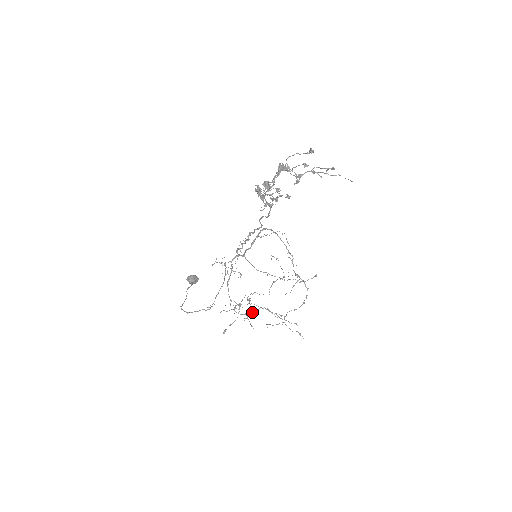
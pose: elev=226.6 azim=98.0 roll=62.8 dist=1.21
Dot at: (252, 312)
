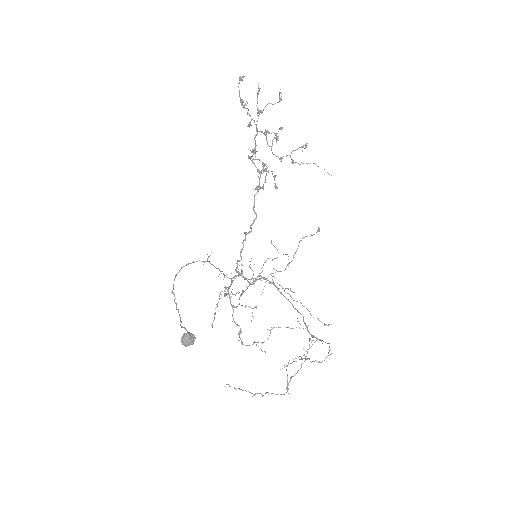
Dot at: (262, 342)
